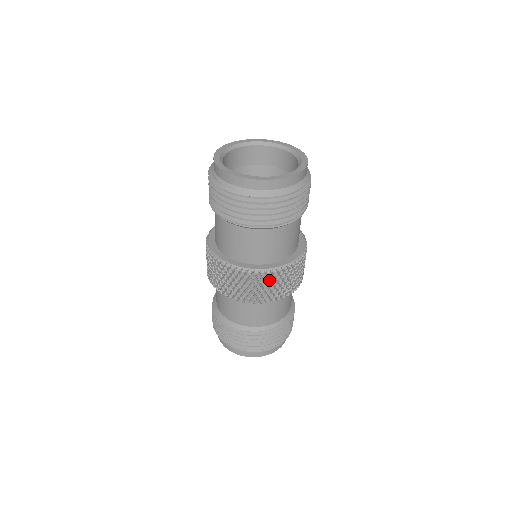
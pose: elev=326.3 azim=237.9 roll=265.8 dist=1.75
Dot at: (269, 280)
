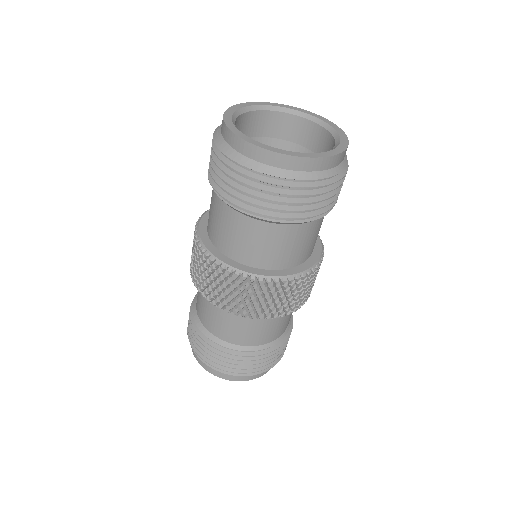
Dot at: (216, 274)
